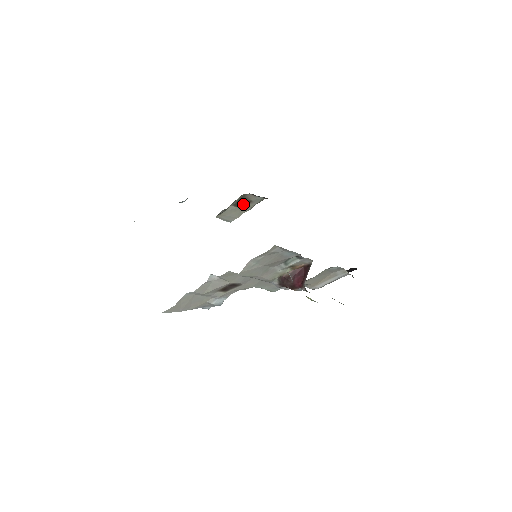
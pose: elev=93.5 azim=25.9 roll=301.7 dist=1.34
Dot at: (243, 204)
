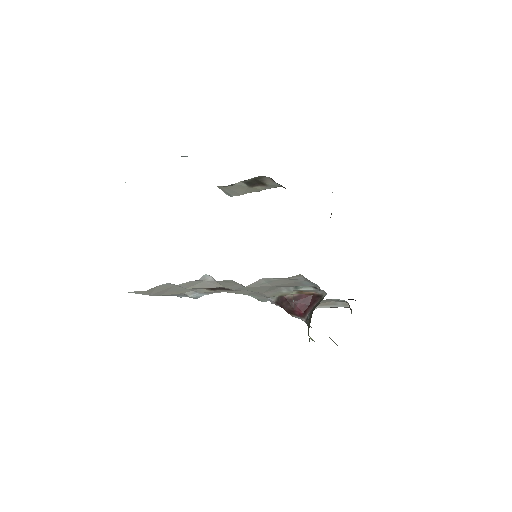
Dot at: (255, 184)
